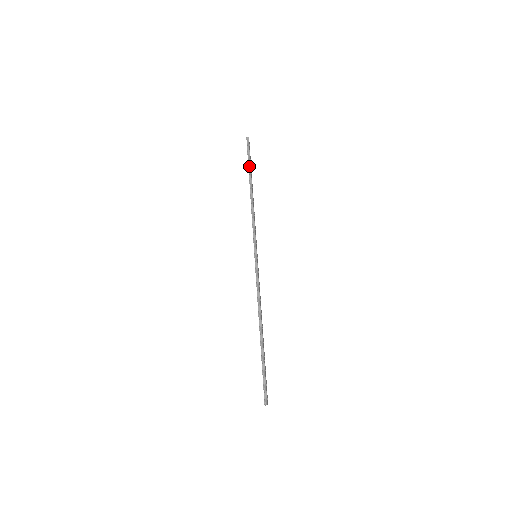
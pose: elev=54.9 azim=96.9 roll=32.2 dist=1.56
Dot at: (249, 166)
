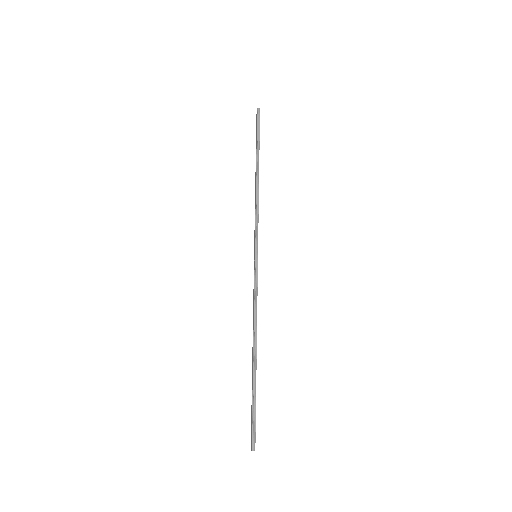
Dot at: (258, 143)
